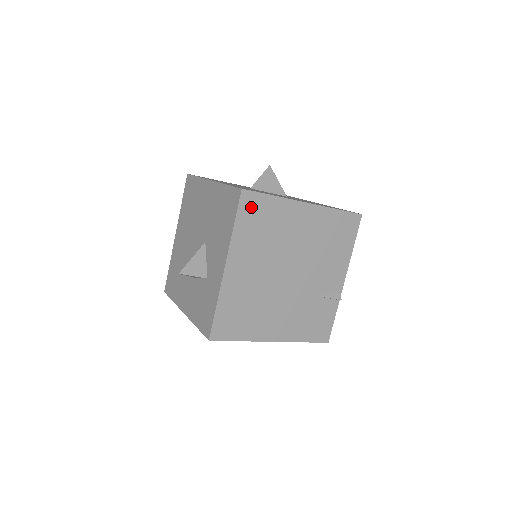
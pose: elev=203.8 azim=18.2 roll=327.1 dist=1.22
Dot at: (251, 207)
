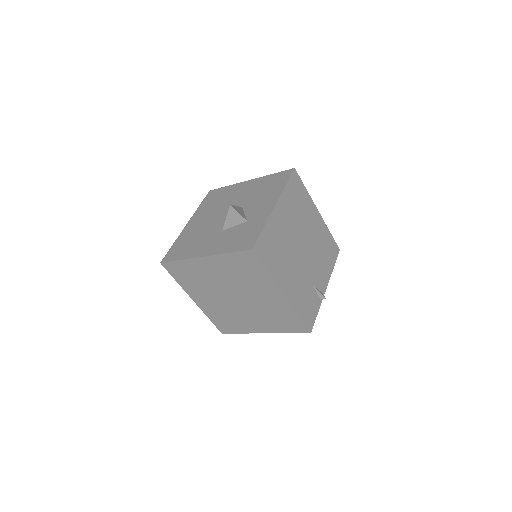
Dot at: (296, 183)
